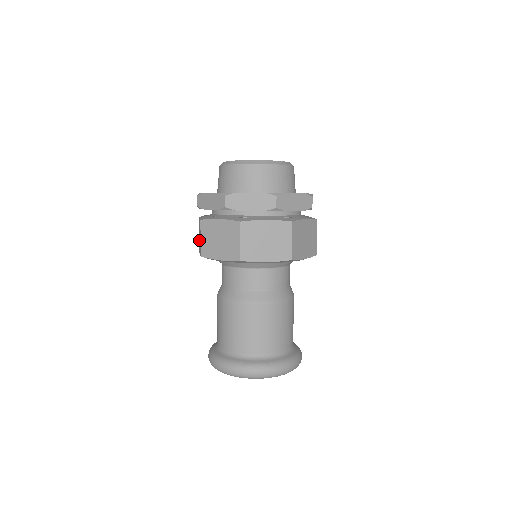
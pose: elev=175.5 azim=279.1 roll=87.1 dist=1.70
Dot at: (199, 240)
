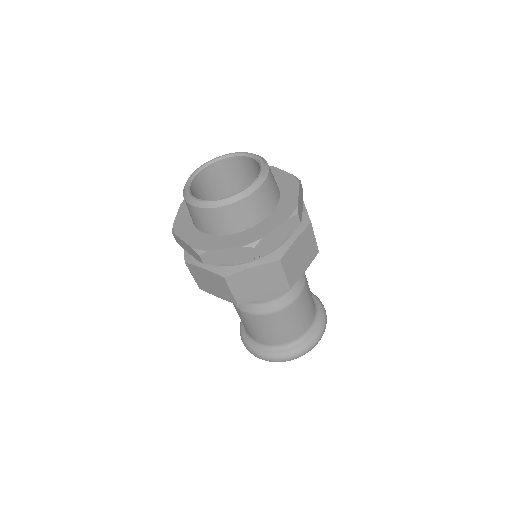
Dot at: occluded
